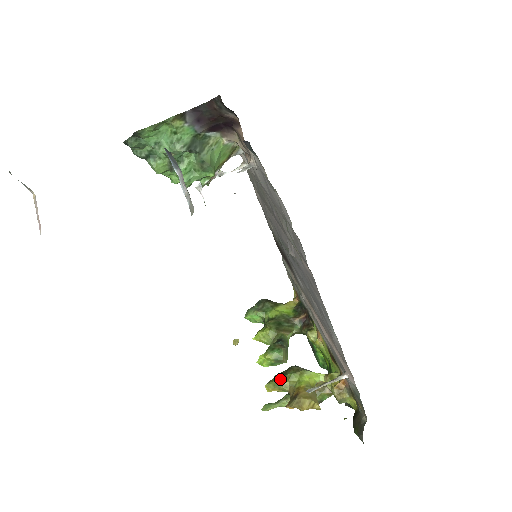
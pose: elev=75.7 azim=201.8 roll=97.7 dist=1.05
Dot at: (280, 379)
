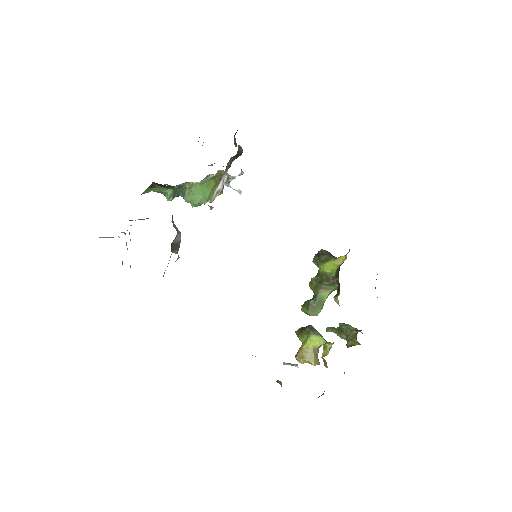
Dot at: (299, 333)
